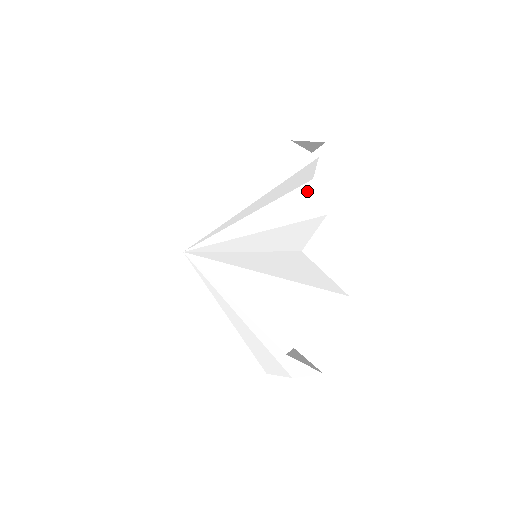
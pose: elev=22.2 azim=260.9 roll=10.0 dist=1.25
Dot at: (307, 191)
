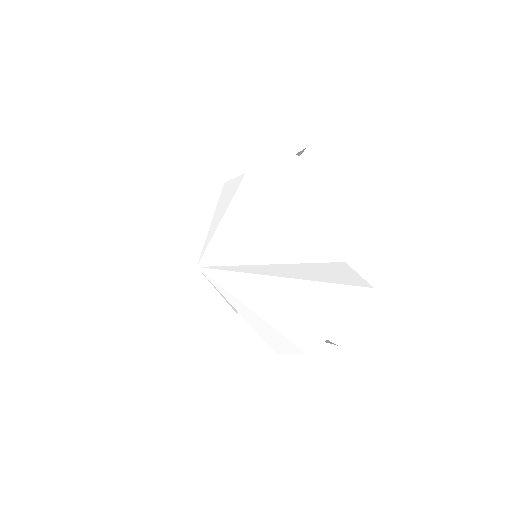
Dot at: (333, 206)
